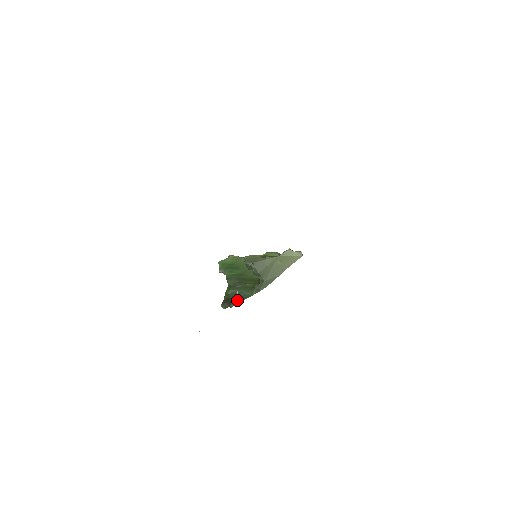
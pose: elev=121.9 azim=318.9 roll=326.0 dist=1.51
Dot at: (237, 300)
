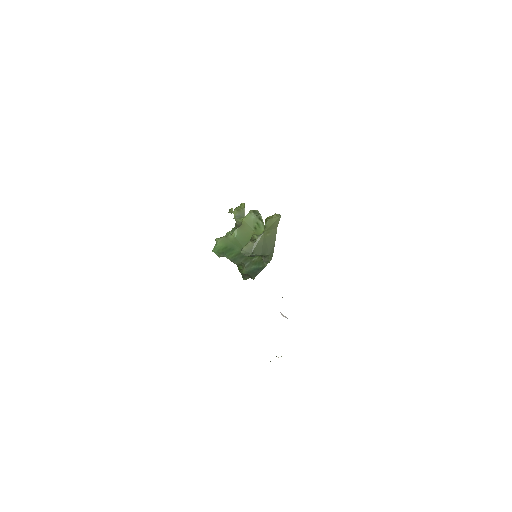
Dot at: (255, 274)
